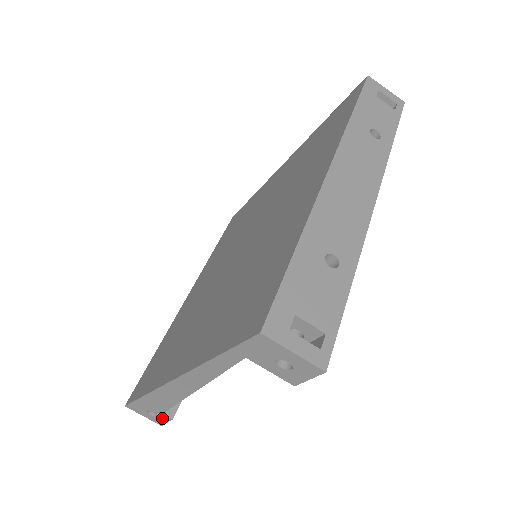
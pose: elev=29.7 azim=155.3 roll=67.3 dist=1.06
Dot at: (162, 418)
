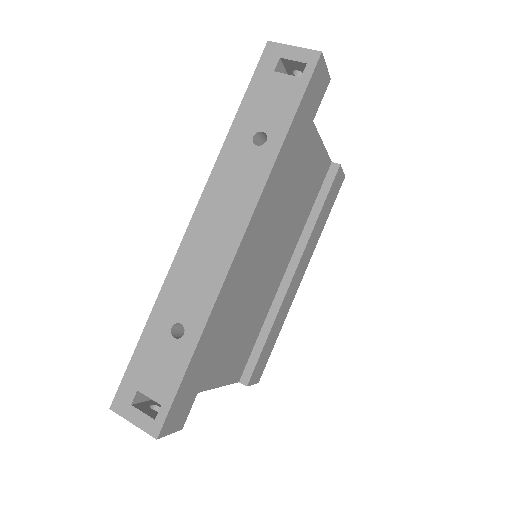
Dot at: occluded
